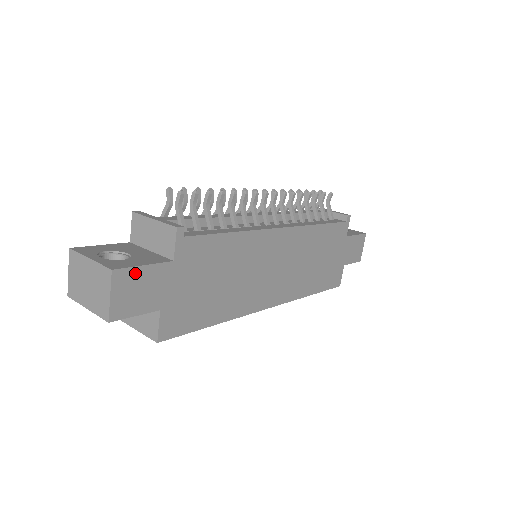
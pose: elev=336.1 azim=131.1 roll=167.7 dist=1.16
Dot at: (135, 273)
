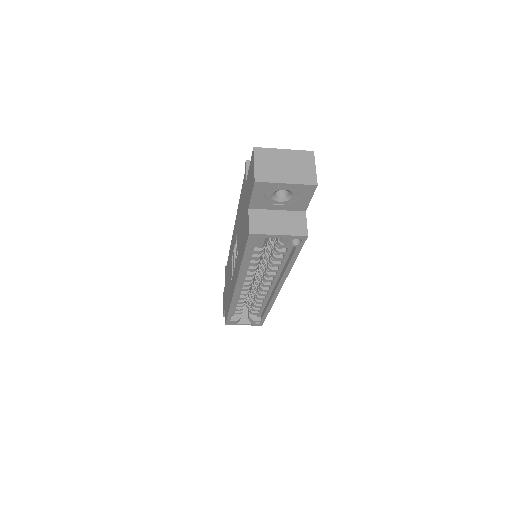
Dot at: occluded
